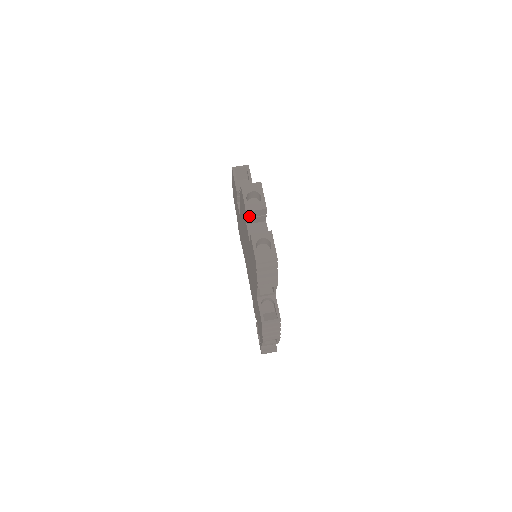
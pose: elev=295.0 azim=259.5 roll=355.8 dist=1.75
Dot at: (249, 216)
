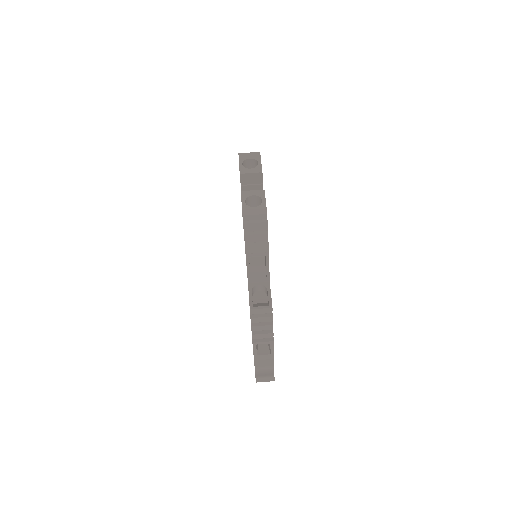
Dot at: (244, 183)
